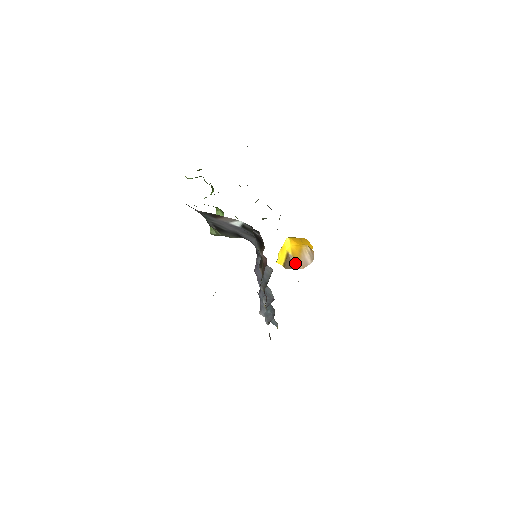
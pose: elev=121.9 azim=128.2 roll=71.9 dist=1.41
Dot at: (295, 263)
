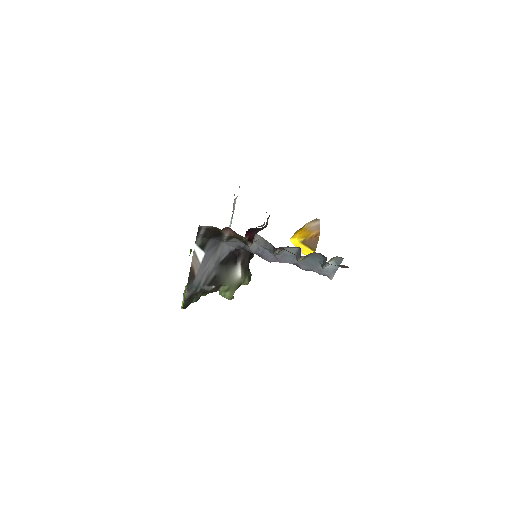
Dot at: (312, 237)
